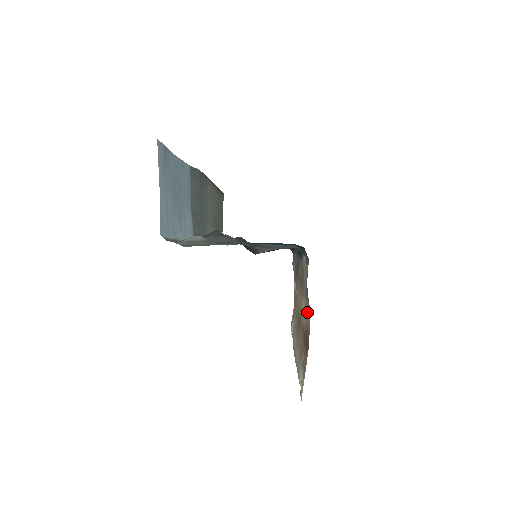
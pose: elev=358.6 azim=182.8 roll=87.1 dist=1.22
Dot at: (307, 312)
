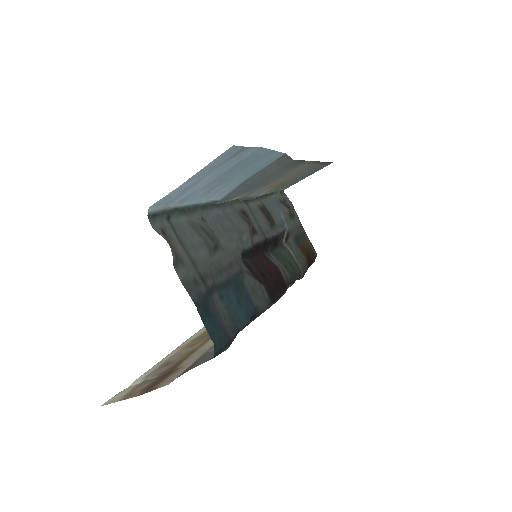
Dot at: (187, 366)
